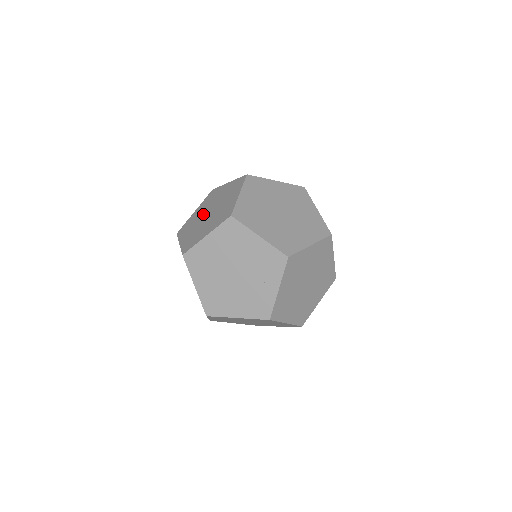
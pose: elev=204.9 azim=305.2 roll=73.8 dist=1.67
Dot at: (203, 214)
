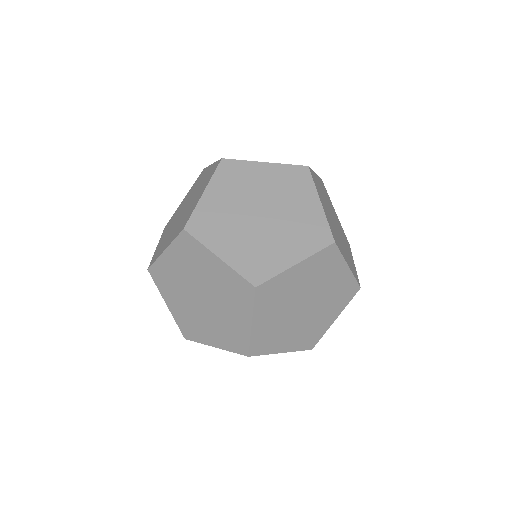
Dot at: occluded
